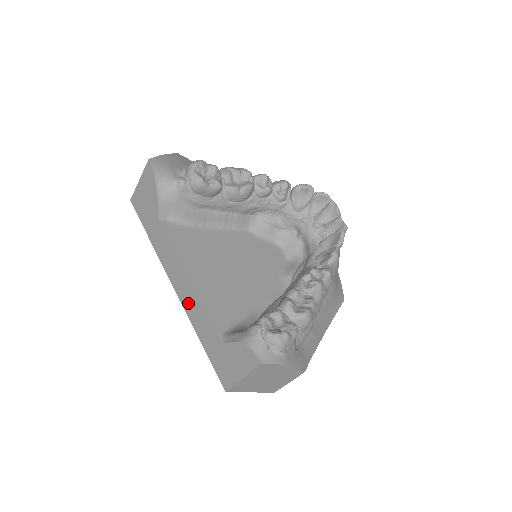
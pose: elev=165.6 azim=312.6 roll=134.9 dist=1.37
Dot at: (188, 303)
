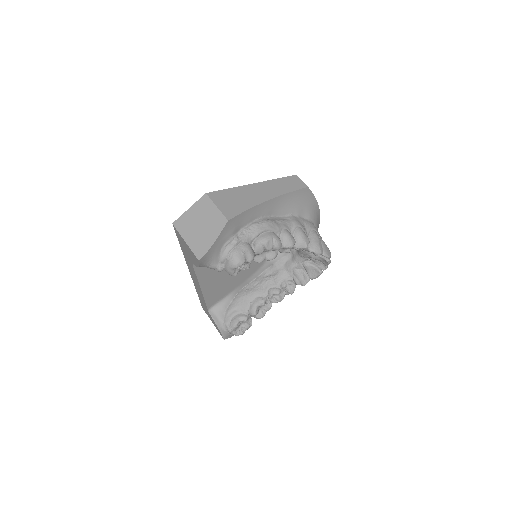
Dot at: (196, 286)
